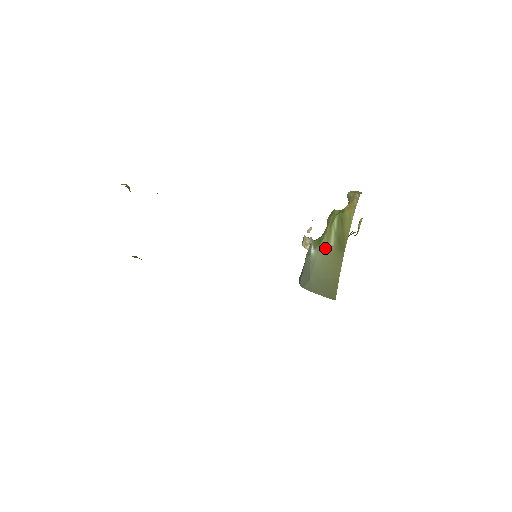
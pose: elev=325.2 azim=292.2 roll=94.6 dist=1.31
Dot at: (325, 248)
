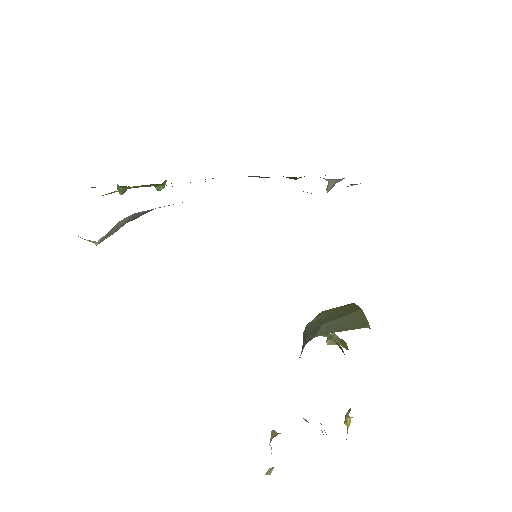
Dot at: (328, 311)
